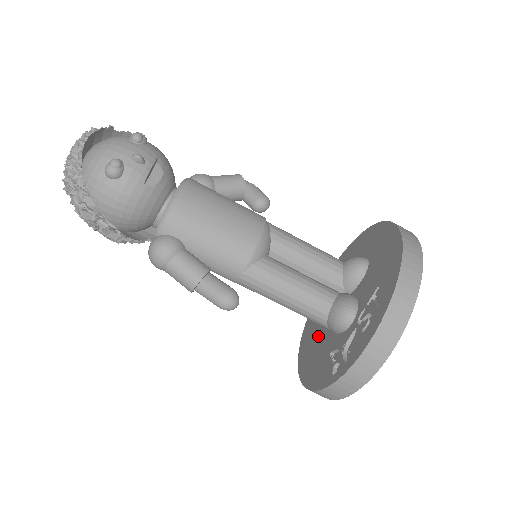
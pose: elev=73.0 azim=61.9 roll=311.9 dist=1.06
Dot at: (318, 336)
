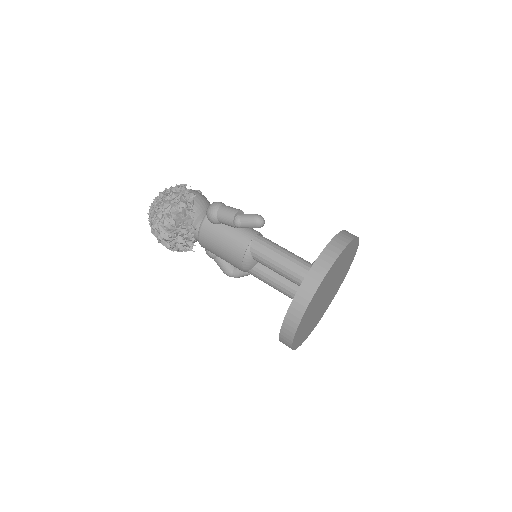
Dot at: occluded
